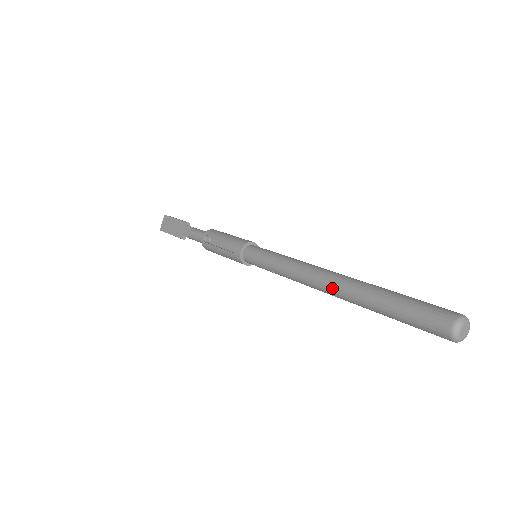
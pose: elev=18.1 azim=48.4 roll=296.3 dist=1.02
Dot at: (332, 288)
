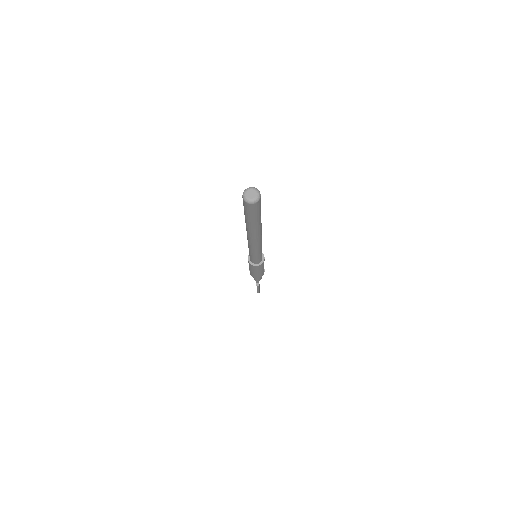
Dot at: (247, 232)
